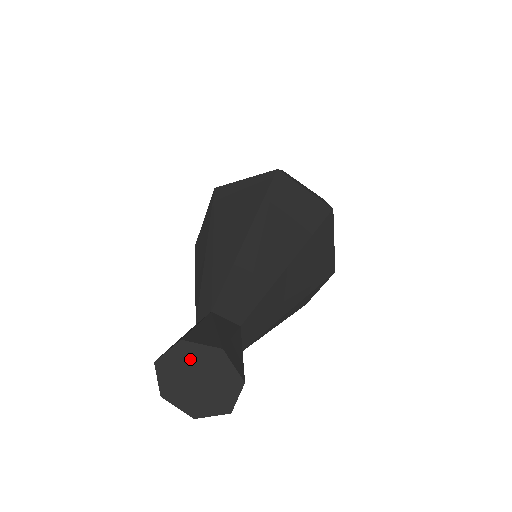
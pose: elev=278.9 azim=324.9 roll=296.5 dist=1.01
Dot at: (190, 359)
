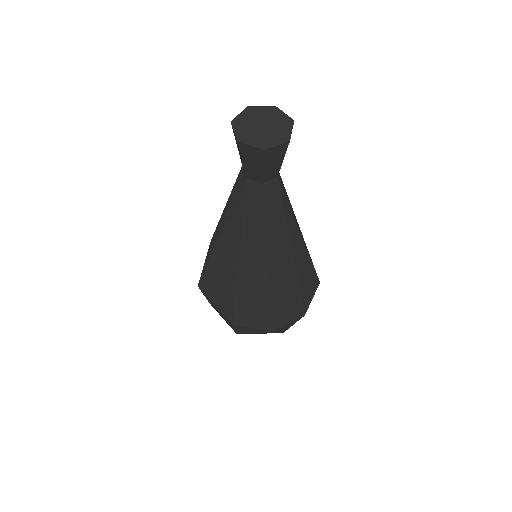
Dot at: (255, 115)
